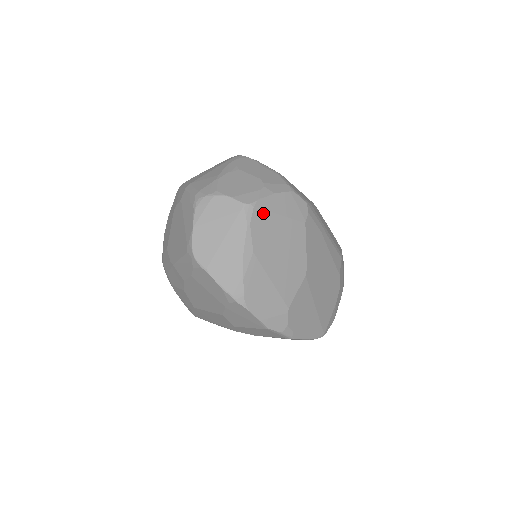
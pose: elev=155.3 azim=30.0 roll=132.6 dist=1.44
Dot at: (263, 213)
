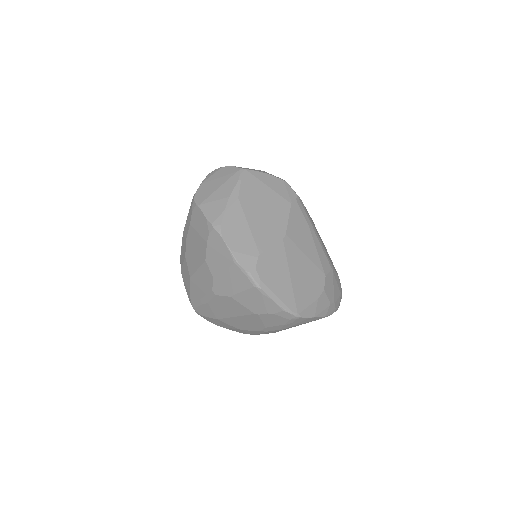
Dot at: (254, 179)
